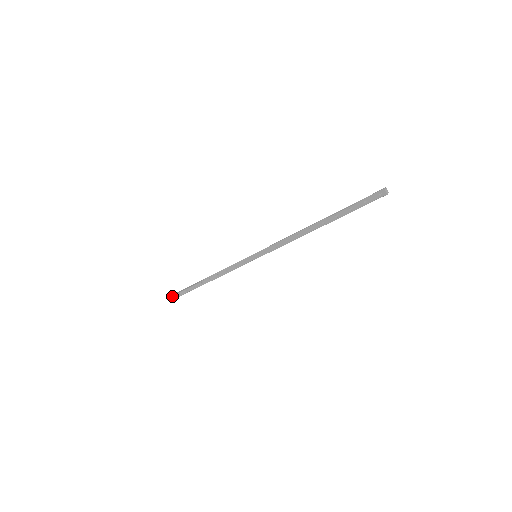
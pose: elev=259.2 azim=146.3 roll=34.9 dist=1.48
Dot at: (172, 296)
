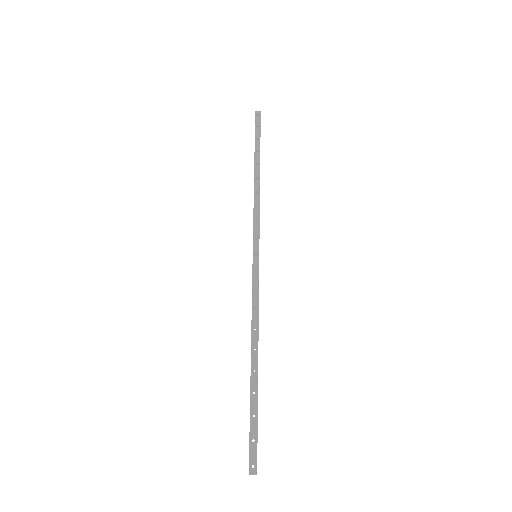
Dot at: (249, 466)
